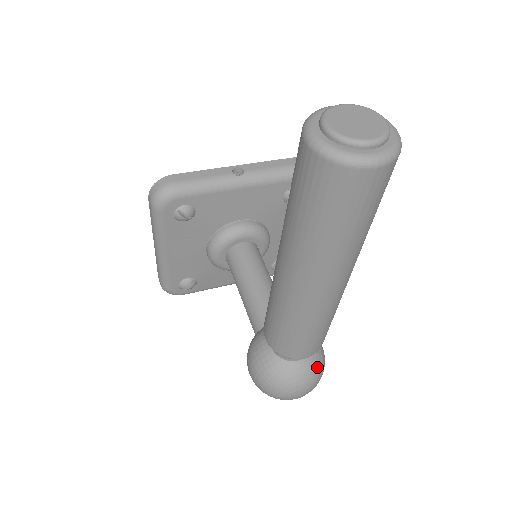
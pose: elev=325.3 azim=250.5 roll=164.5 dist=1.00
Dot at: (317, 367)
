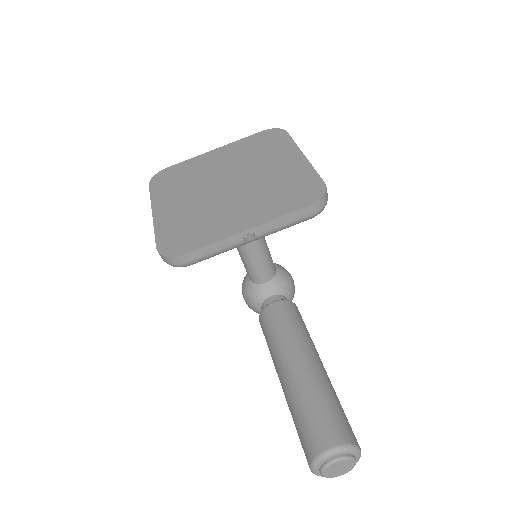
Dot at: occluded
